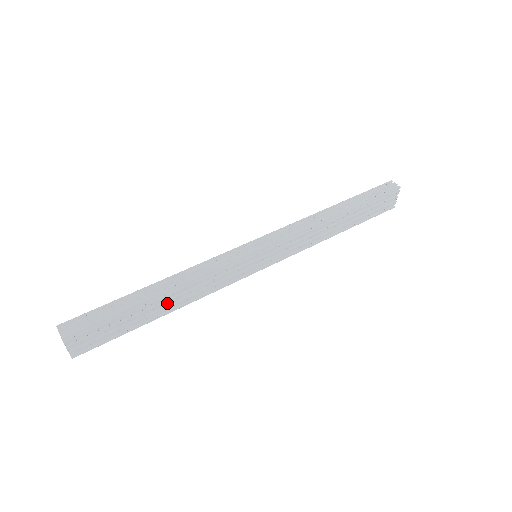
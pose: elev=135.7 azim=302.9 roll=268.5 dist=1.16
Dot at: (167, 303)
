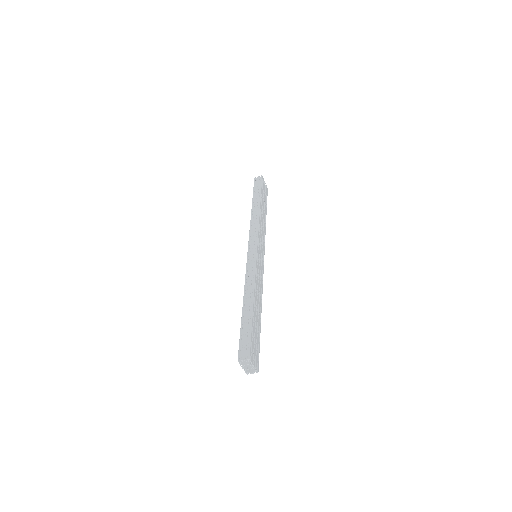
Dot at: (257, 307)
